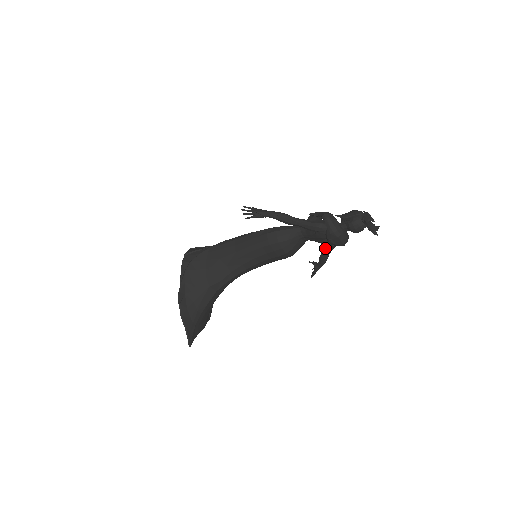
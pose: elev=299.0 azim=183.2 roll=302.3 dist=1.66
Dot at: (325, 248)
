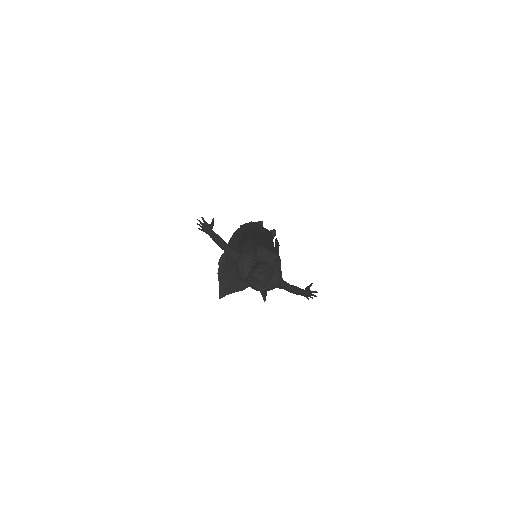
Dot at: occluded
